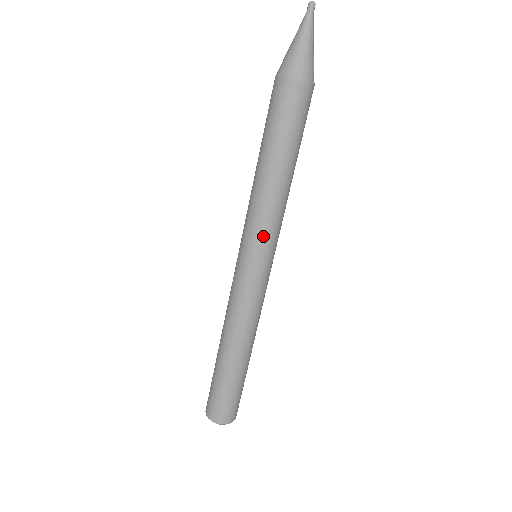
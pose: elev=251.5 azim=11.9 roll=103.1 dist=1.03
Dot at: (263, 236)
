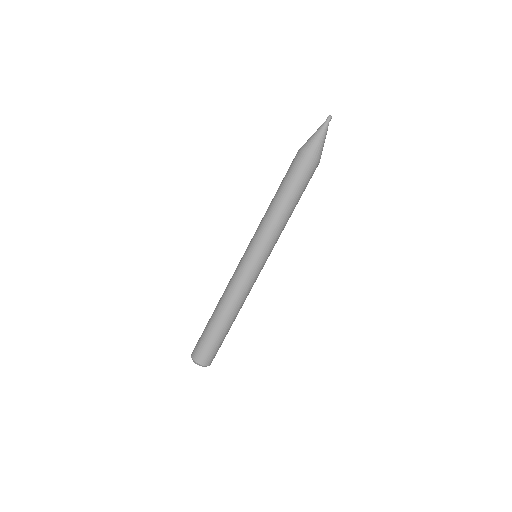
Dot at: (262, 242)
